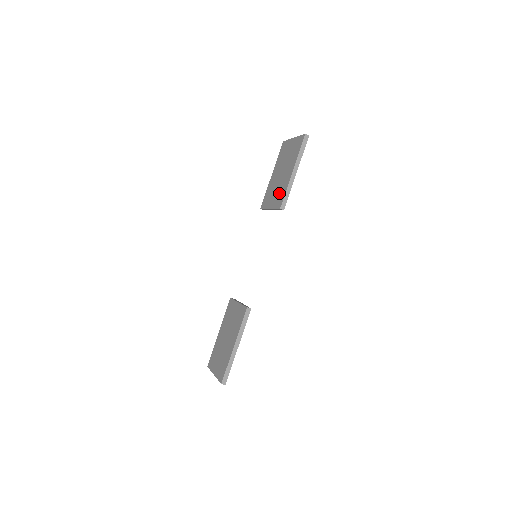
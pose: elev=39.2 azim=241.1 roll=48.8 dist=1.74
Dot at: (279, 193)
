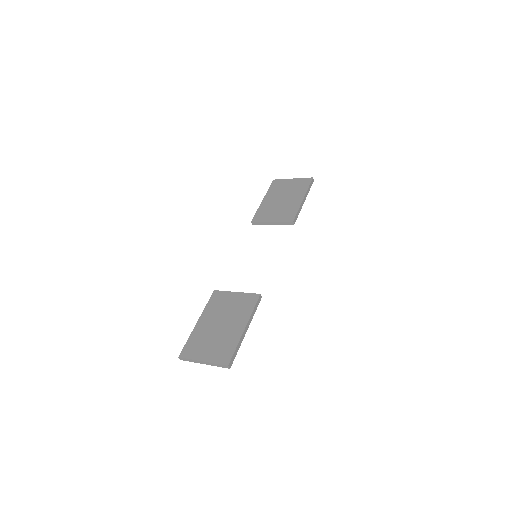
Dot at: (286, 211)
